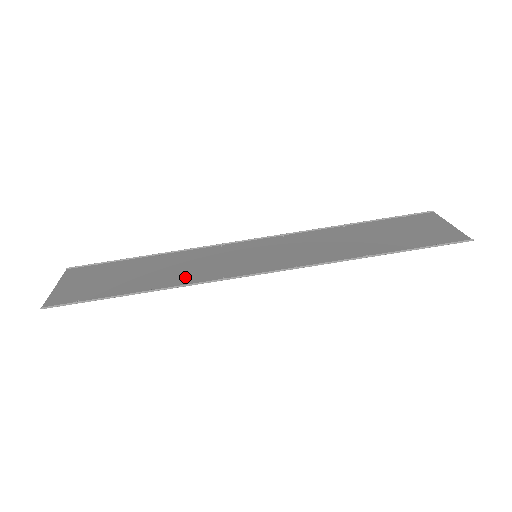
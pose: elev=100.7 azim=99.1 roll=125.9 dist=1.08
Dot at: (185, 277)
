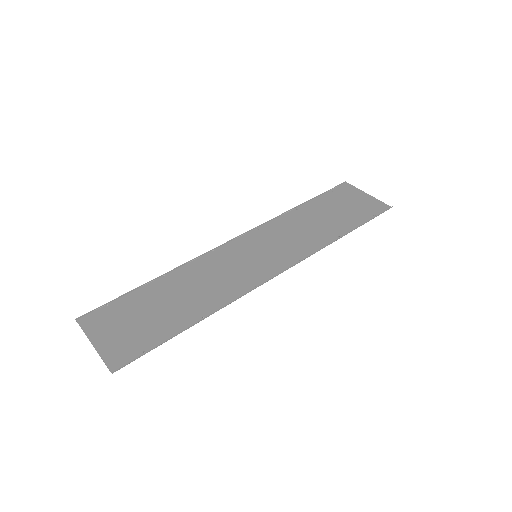
Dot at: (219, 295)
